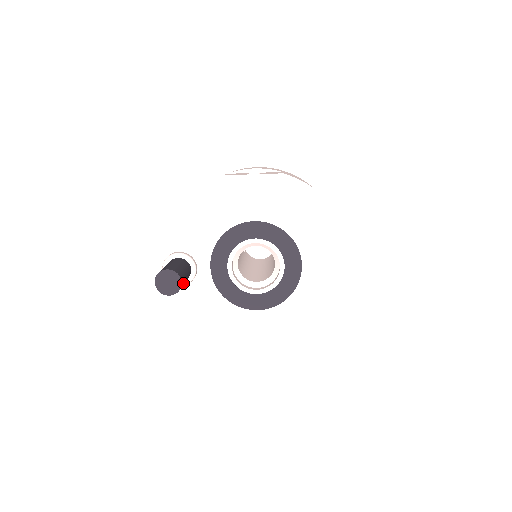
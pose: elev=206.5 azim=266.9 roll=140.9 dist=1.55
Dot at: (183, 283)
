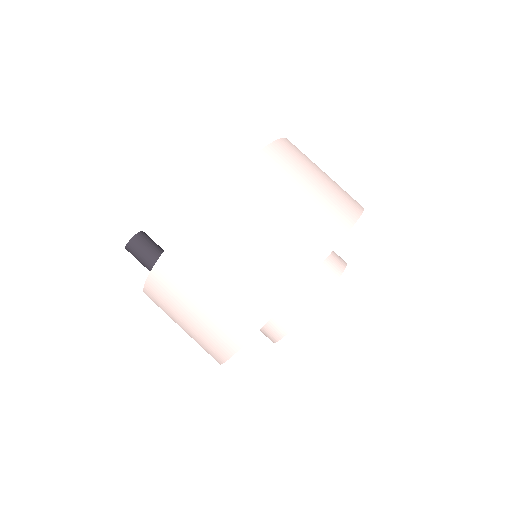
Dot at: (146, 239)
